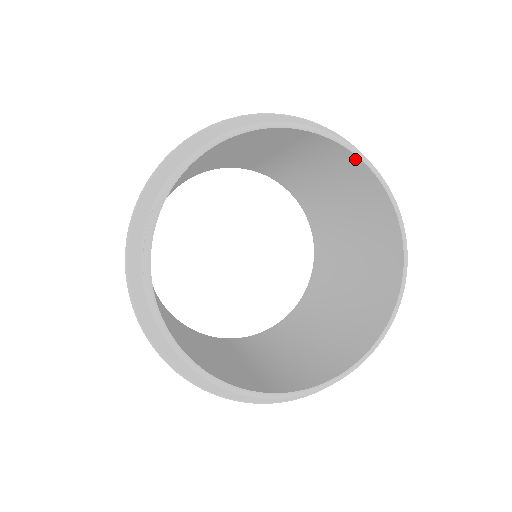
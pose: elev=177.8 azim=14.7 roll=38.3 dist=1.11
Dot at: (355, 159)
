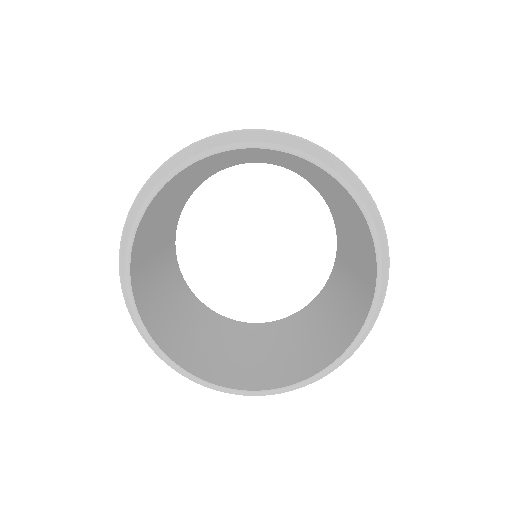
Dot at: (339, 184)
